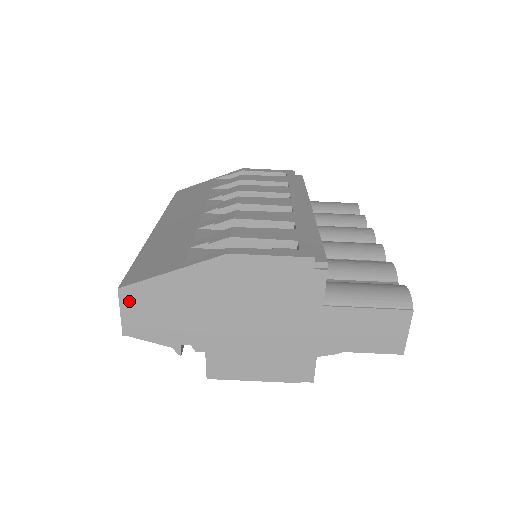
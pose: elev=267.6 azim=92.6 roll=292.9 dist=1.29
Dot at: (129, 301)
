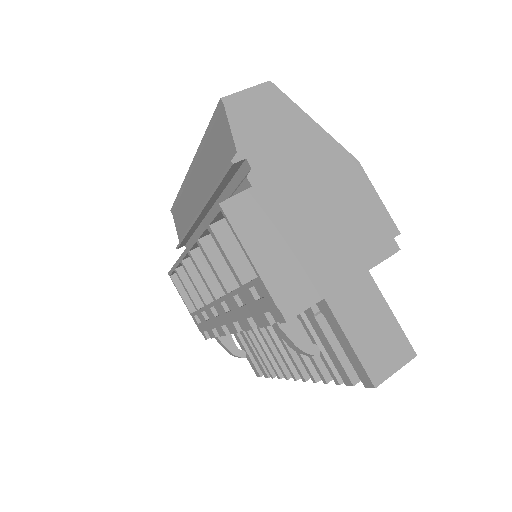
Dot at: (264, 94)
